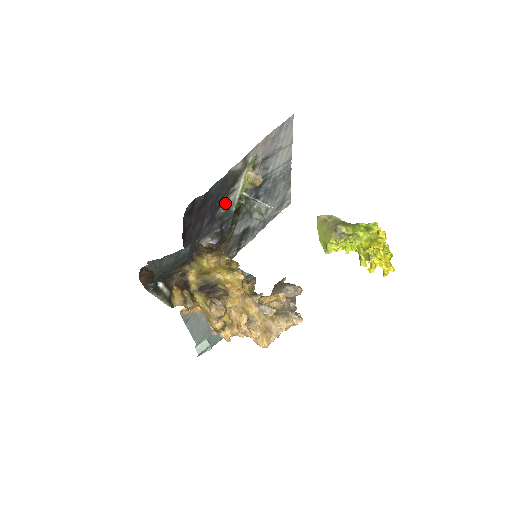
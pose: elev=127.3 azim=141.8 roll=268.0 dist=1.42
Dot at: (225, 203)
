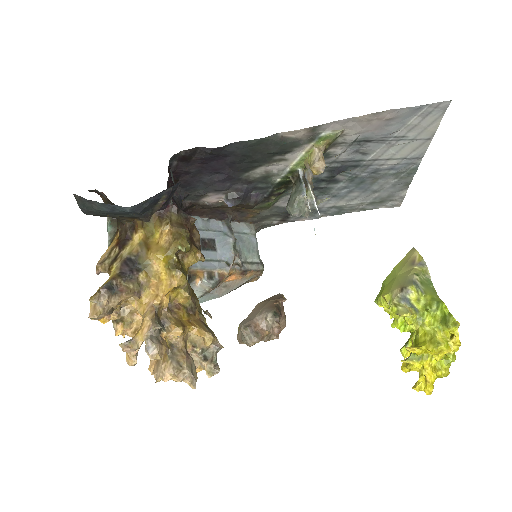
Dot at: (262, 168)
